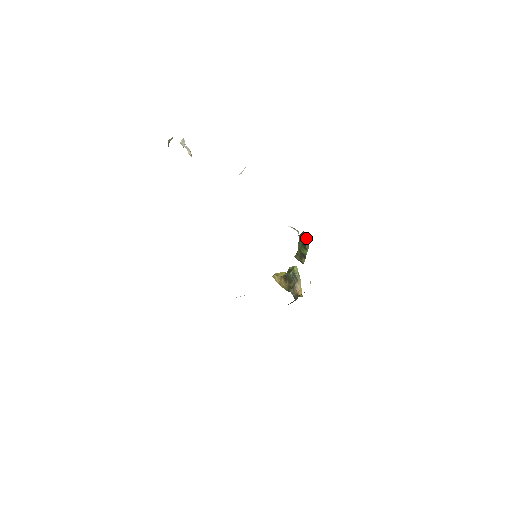
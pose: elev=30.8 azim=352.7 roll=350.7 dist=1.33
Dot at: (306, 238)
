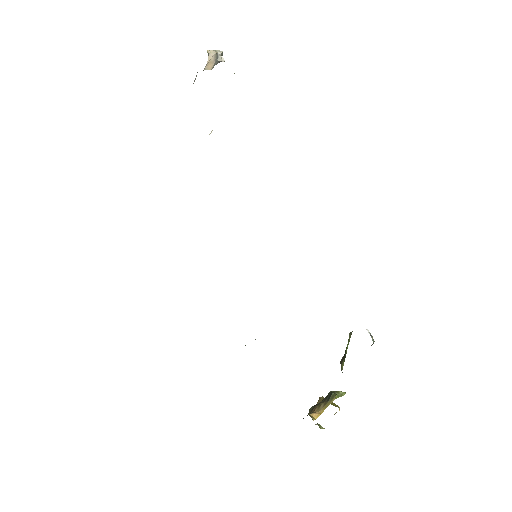
Dot at: occluded
